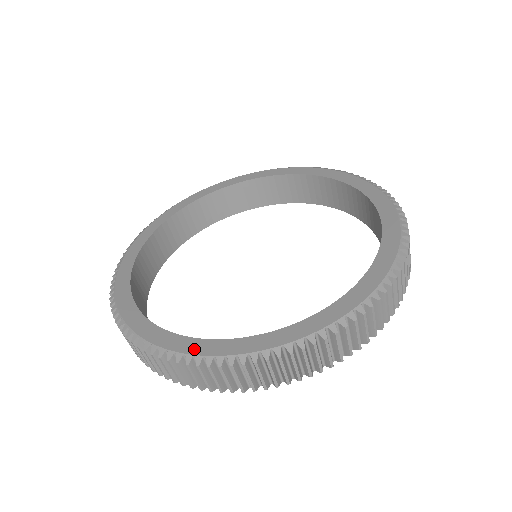
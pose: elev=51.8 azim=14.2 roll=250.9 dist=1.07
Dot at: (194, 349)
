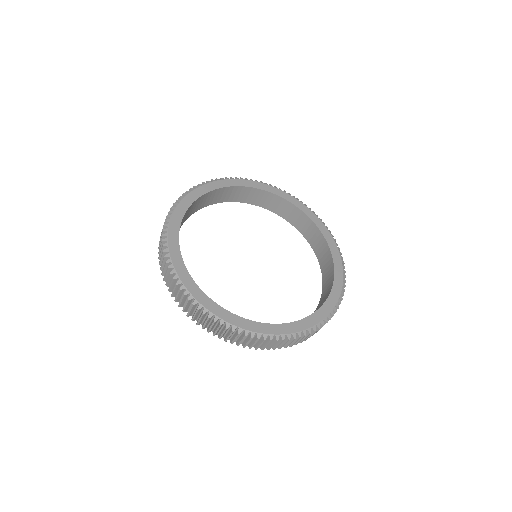
Dot at: (173, 250)
